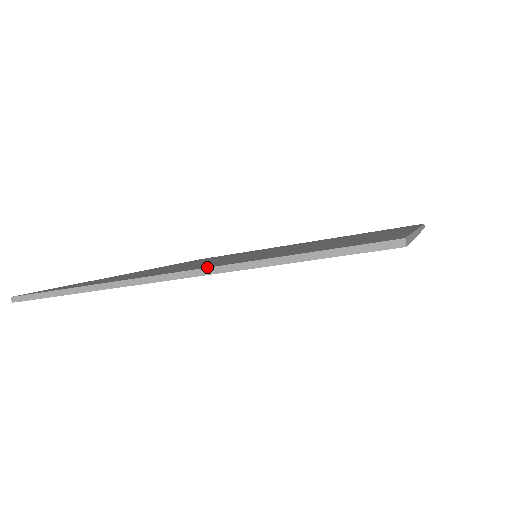
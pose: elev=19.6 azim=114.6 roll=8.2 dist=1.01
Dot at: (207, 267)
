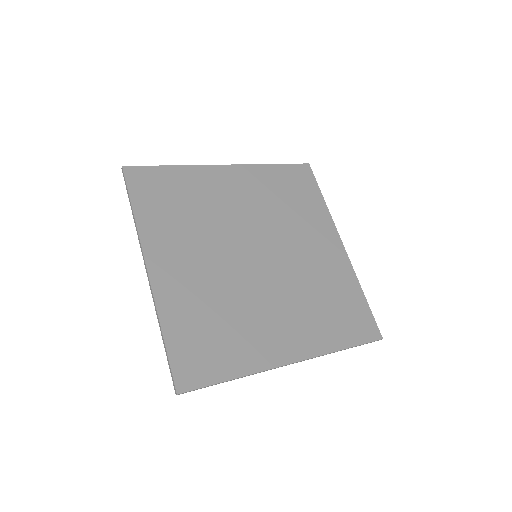
Dot at: (312, 357)
